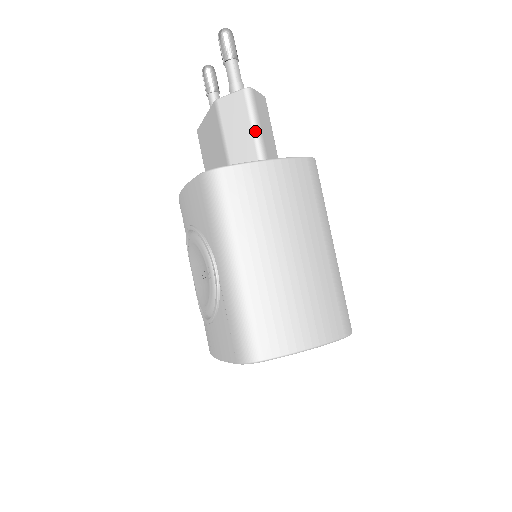
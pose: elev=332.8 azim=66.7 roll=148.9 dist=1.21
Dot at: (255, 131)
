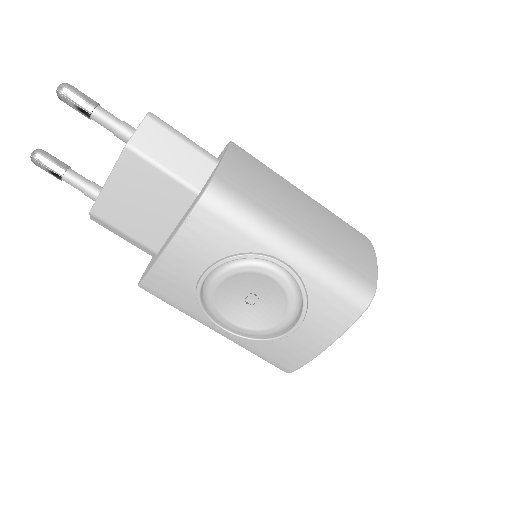
Dot at: (190, 142)
